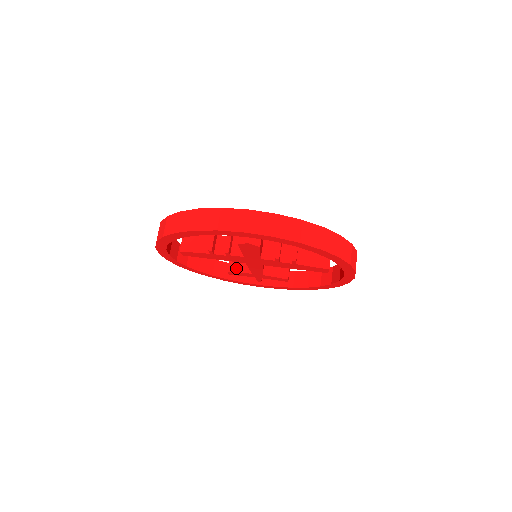
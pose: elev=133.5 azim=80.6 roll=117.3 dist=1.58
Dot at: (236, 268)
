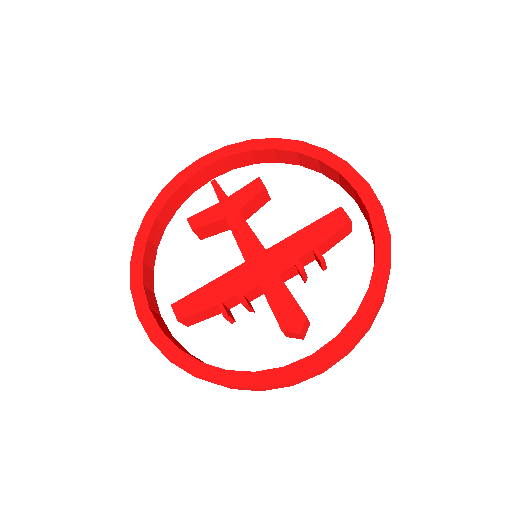
Dot at: (209, 234)
